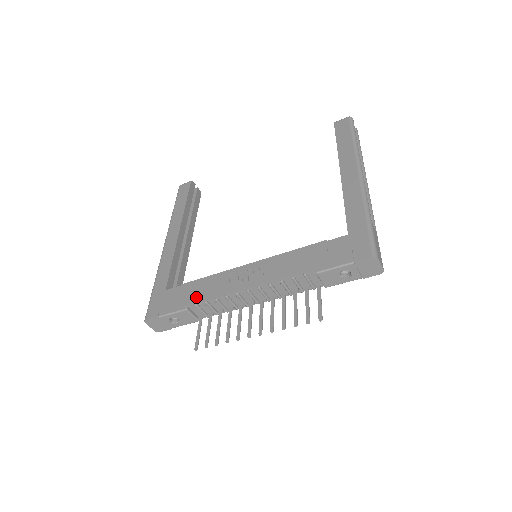
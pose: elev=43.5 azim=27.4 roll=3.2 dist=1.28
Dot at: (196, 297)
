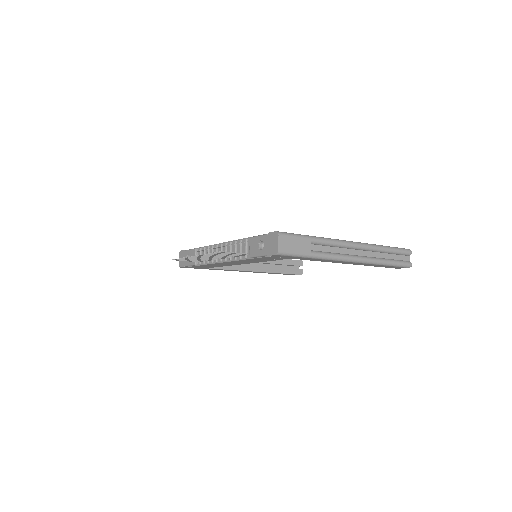
Dot at: occluded
